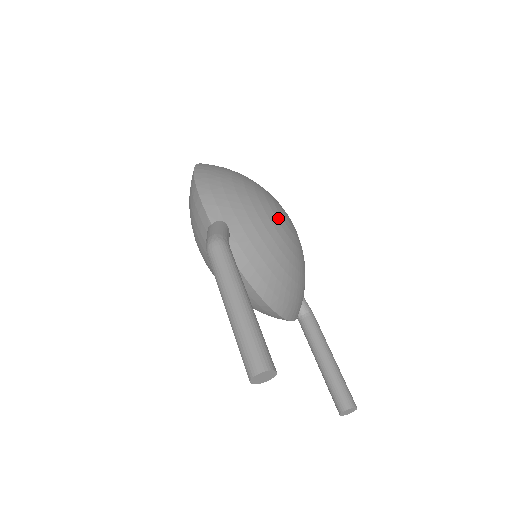
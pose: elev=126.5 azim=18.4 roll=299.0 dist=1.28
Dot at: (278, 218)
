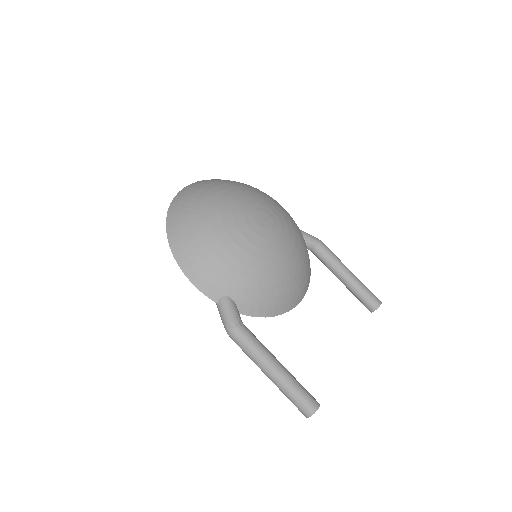
Dot at: (259, 244)
